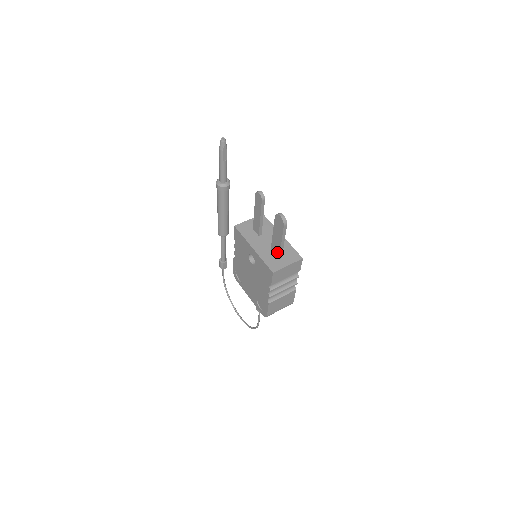
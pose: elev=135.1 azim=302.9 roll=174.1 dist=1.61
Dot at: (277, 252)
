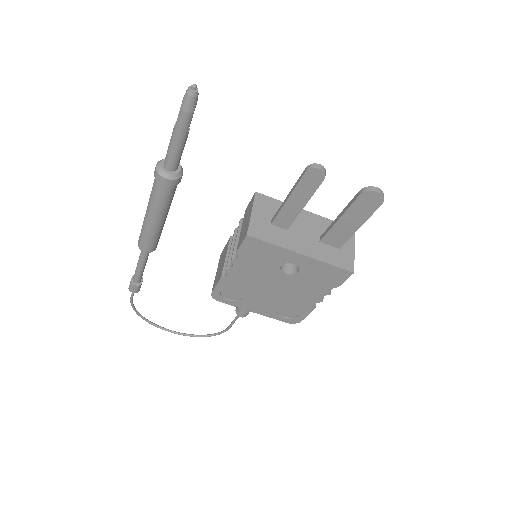
Dot at: (340, 241)
